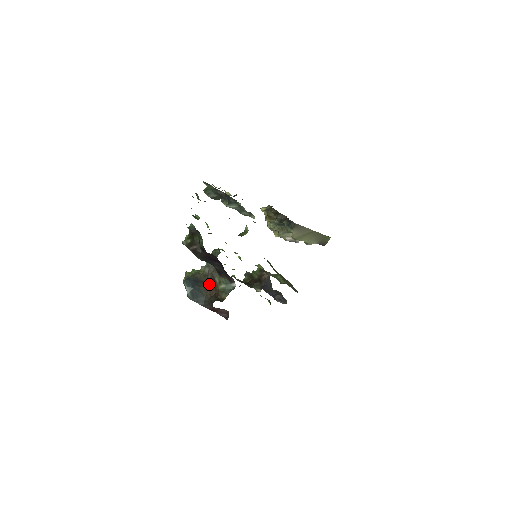
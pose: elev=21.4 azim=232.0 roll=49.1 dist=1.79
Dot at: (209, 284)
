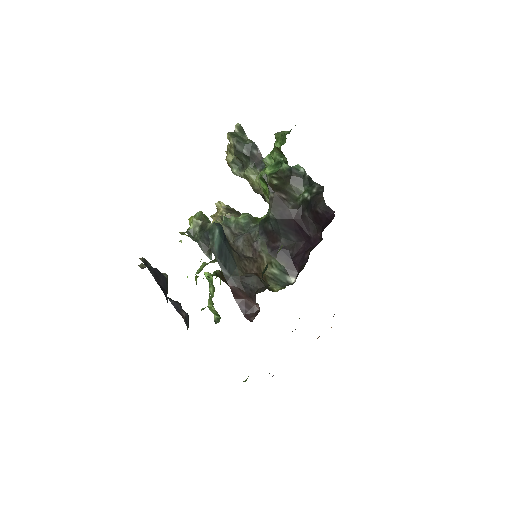
Dot at: (241, 253)
